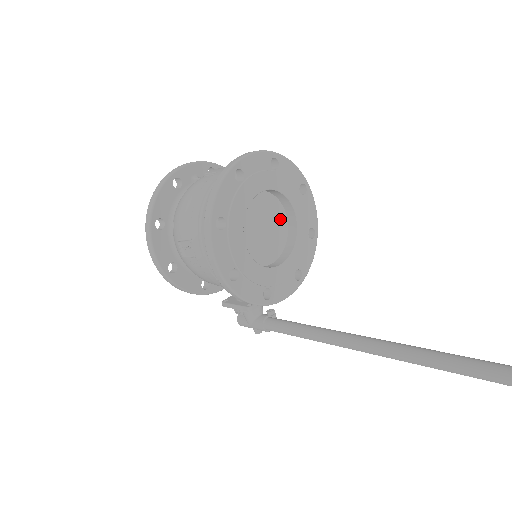
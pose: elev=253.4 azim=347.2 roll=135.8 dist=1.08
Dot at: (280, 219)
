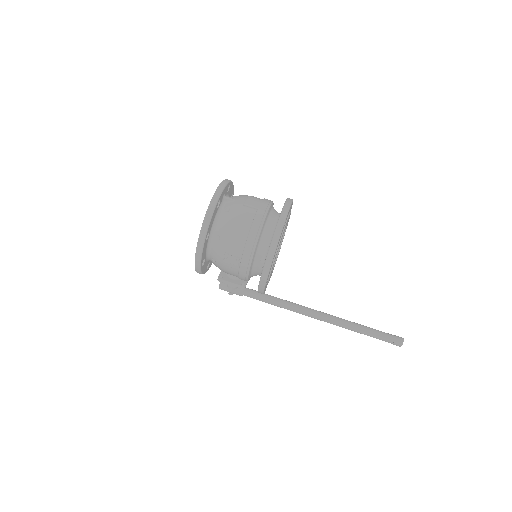
Dot at: occluded
